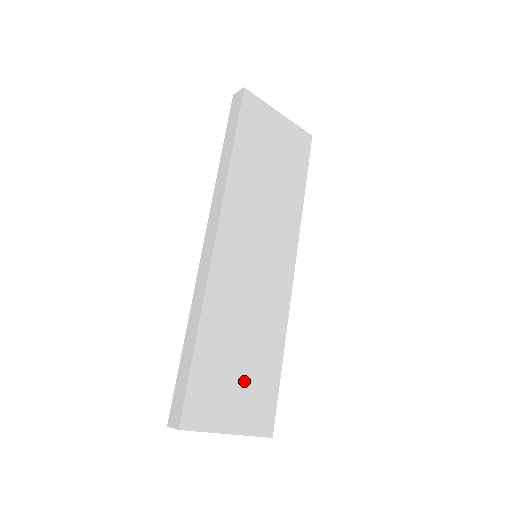
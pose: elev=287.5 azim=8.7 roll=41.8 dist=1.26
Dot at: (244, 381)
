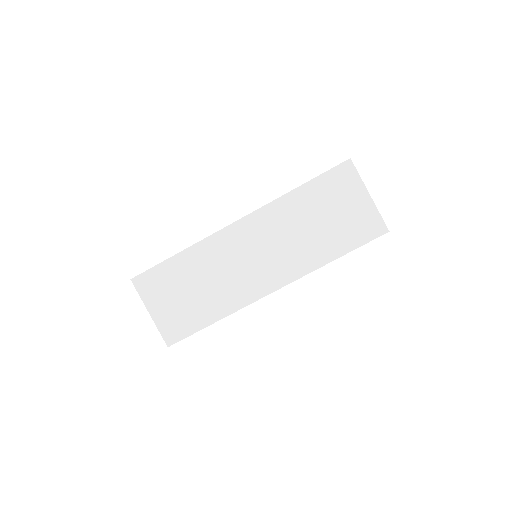
Dot at: (181, 303)
